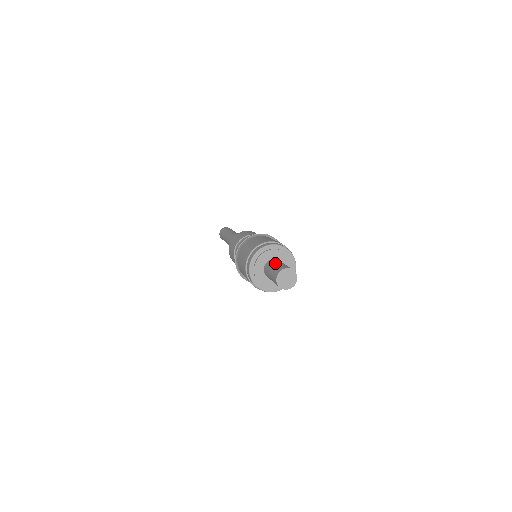
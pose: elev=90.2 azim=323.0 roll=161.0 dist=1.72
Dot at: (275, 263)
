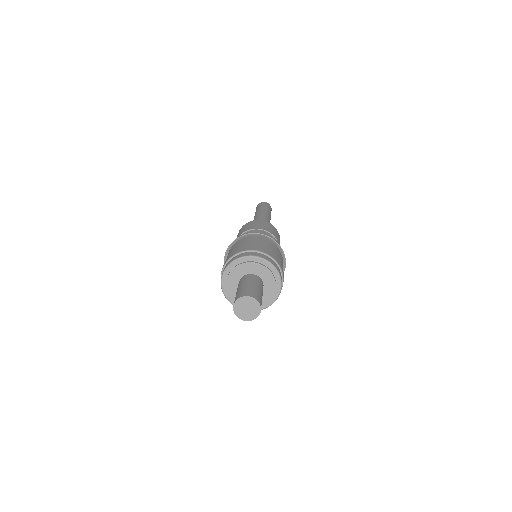
Dot at: (255, 283)
